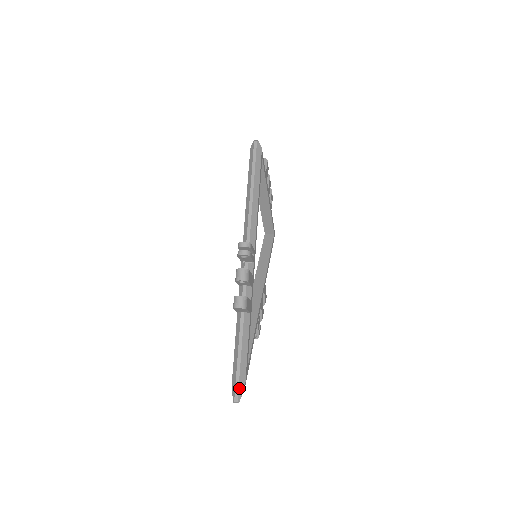
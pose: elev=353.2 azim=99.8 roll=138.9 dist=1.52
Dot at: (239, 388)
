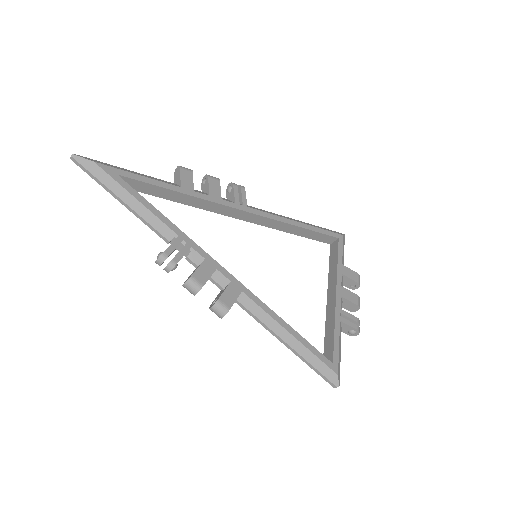
Dot at: (91, 159)
